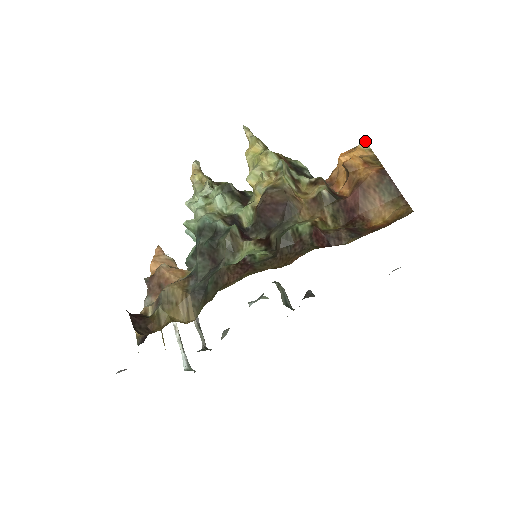
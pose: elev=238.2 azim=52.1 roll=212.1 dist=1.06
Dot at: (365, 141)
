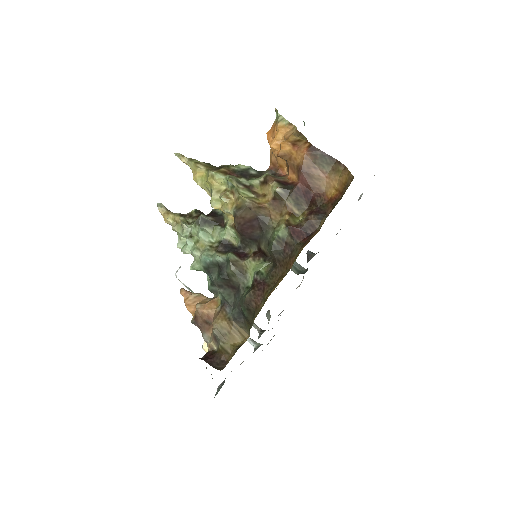
Dot at: (280, 115)
